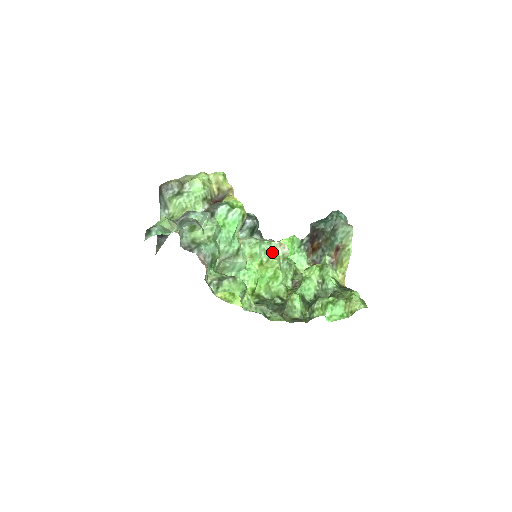
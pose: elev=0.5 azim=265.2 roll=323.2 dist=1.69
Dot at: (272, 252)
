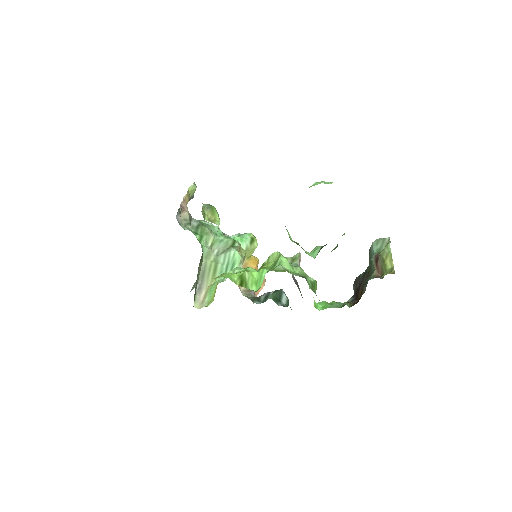
Dot at: occluded
